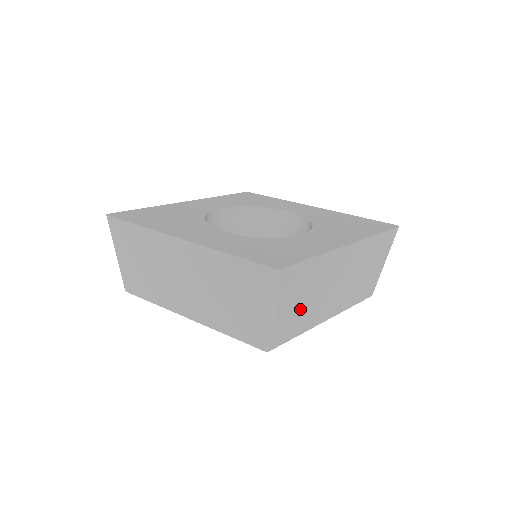
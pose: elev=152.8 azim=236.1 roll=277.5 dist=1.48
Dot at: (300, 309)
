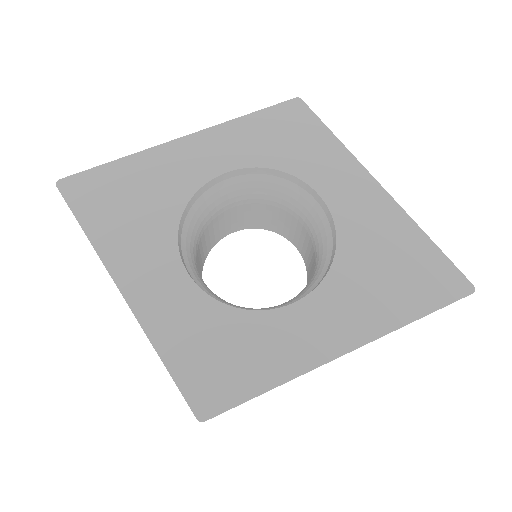
Dot at: occluded
